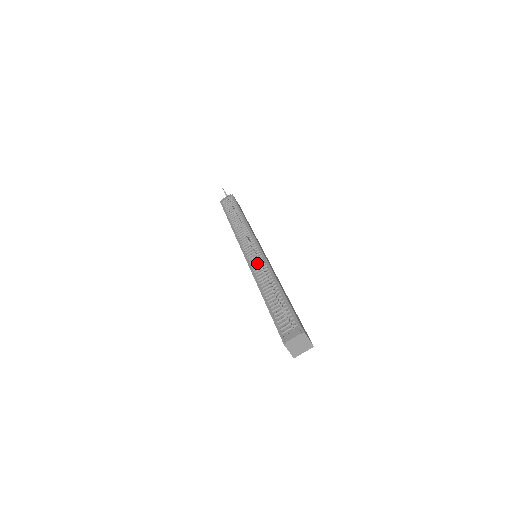
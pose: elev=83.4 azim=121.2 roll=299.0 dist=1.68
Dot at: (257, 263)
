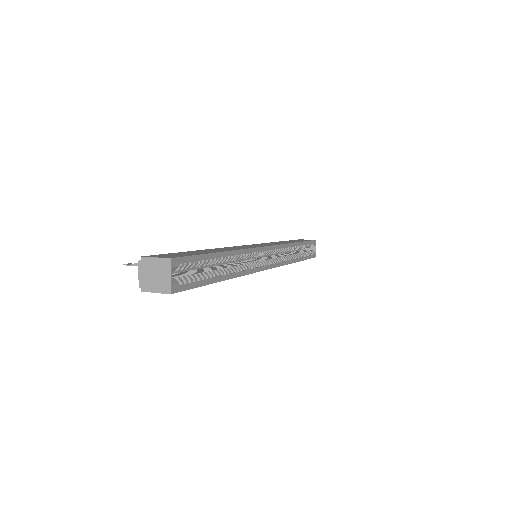
Dot at: occluded
